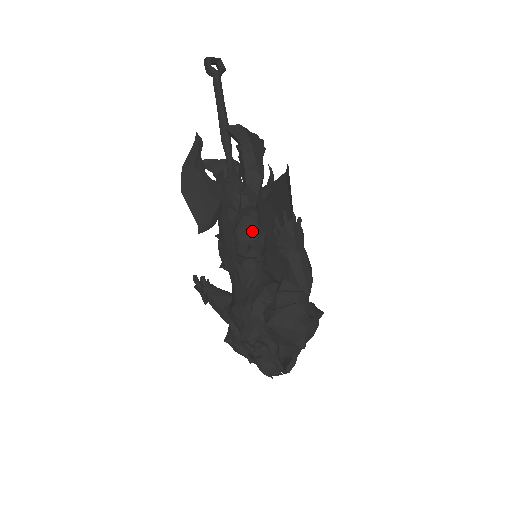
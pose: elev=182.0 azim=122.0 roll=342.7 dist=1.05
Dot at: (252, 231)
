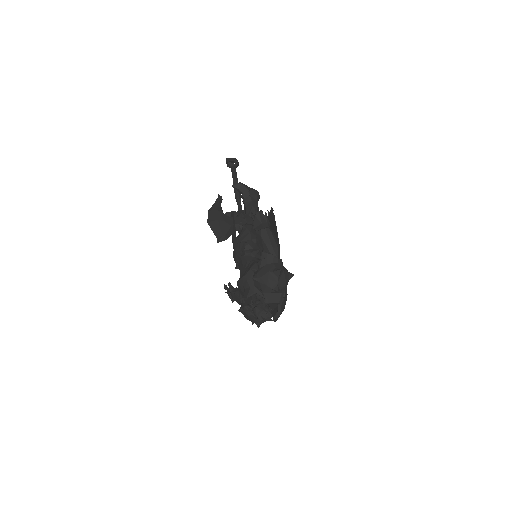
Dot at: (248, 235)
